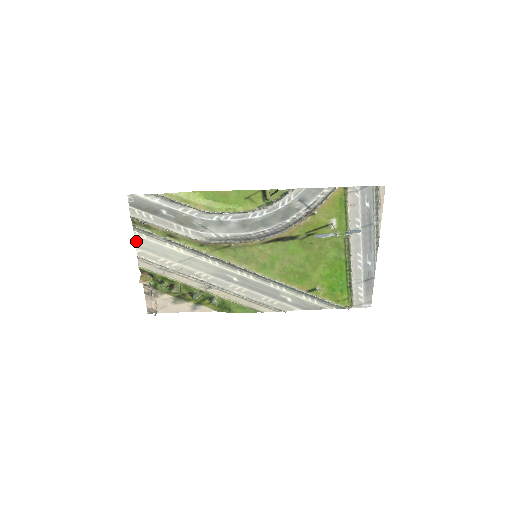
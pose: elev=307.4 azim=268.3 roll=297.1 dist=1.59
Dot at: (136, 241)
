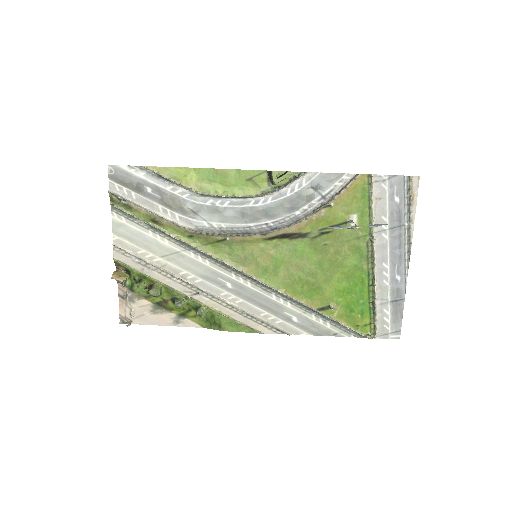
Dot at: (113, 225)
